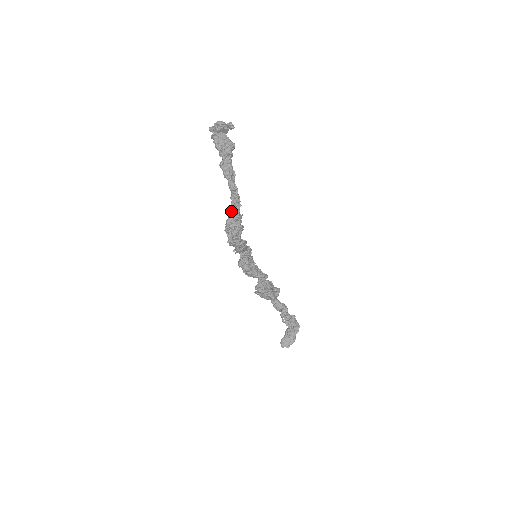
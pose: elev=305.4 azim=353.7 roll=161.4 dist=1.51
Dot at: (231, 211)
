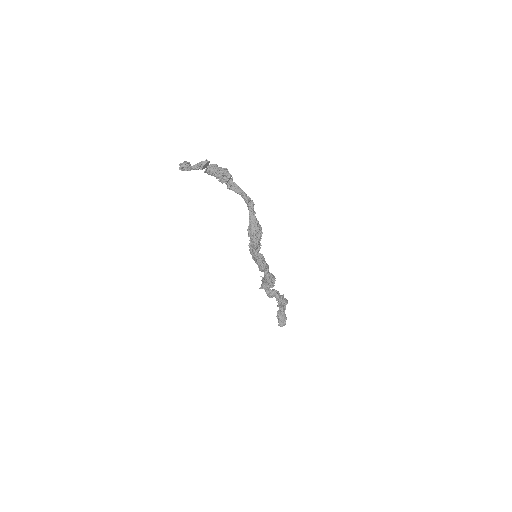
Dot at: (251, 219)
